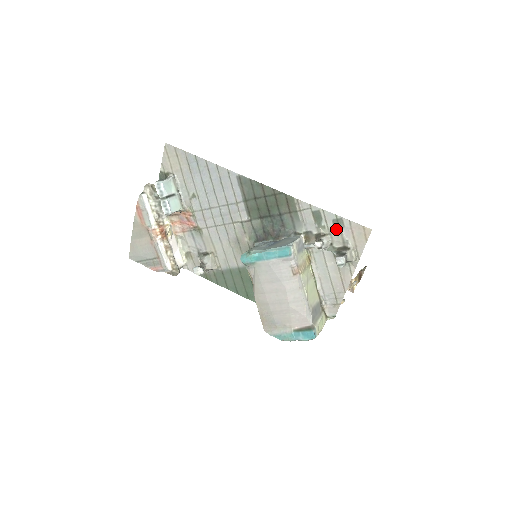
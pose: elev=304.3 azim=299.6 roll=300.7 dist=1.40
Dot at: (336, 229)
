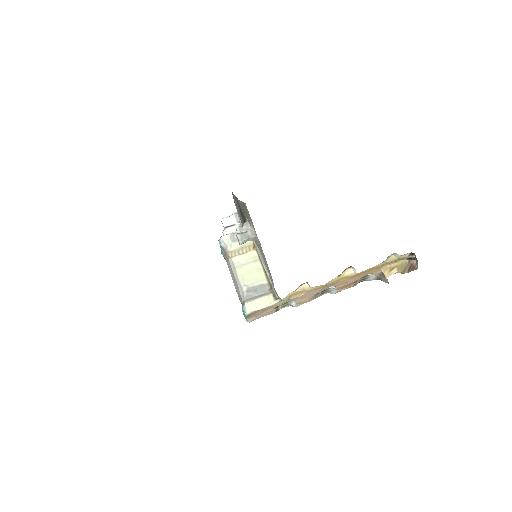
Dot at: (246, 213)
